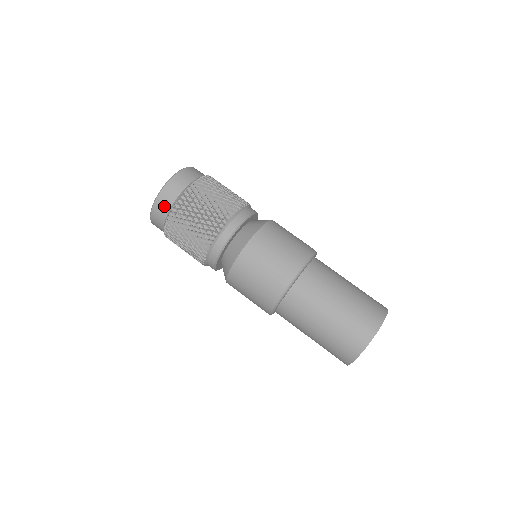
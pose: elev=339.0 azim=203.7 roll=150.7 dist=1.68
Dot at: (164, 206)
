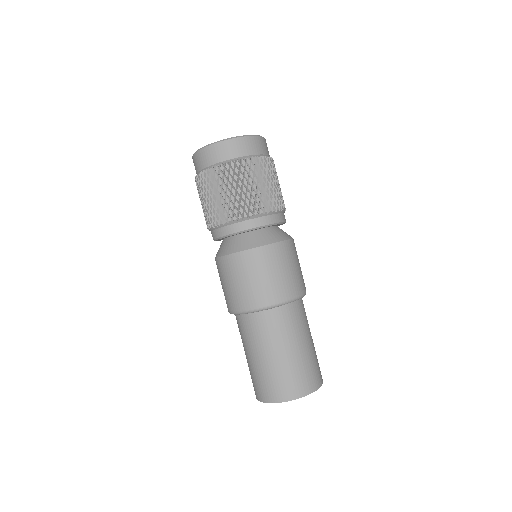
Dot at: (199, 163)
